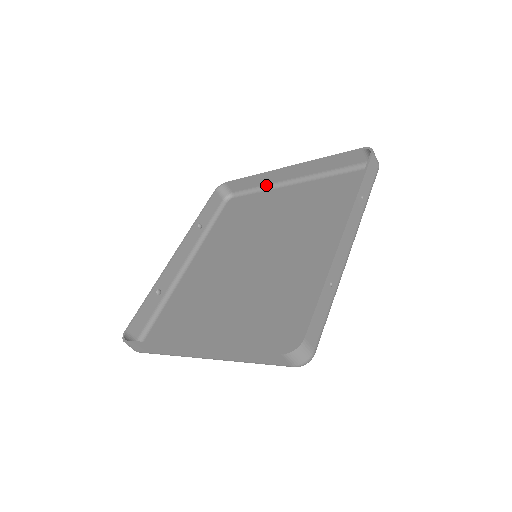
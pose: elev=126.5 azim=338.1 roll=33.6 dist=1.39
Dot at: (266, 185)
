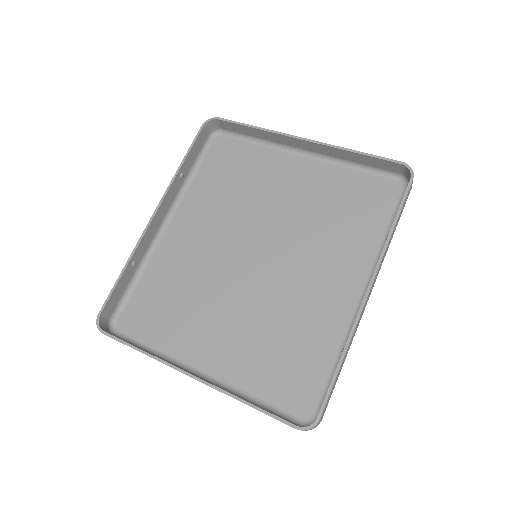
Dot at: (269, 141)
